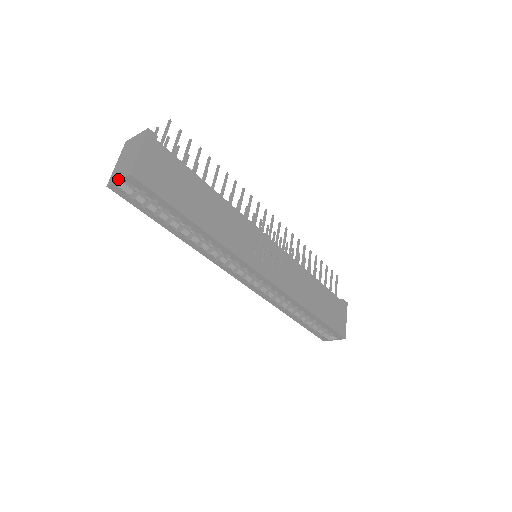
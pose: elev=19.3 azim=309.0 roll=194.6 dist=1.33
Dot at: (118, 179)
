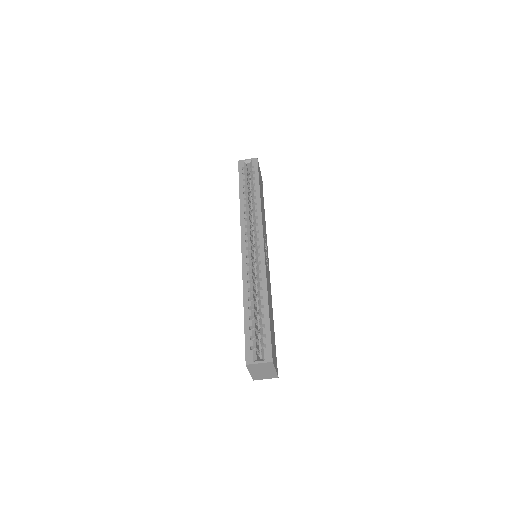
Dot at: (248, 159)
